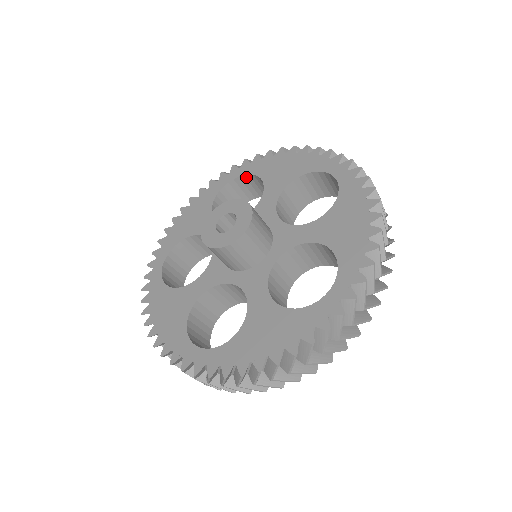
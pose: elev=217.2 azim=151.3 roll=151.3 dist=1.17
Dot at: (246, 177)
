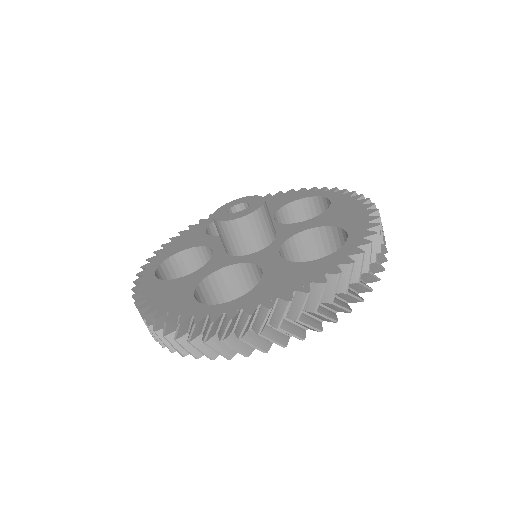
Dot at: occluded
